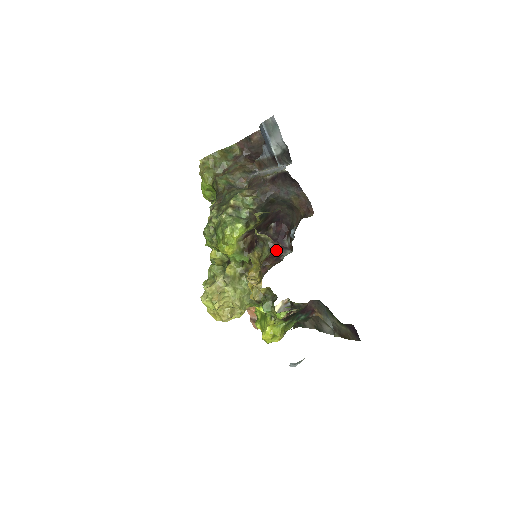
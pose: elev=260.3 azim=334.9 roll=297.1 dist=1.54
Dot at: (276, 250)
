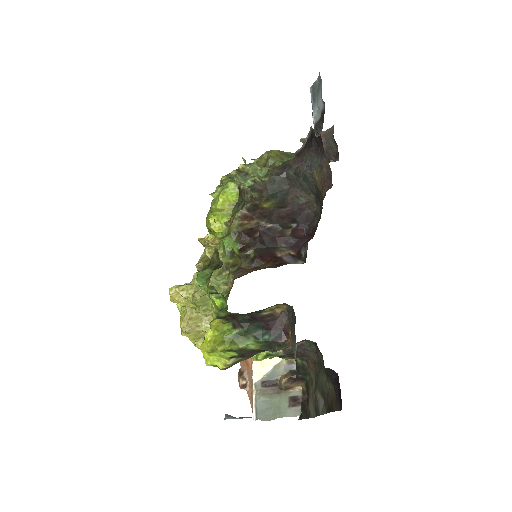
Dot at: (285, 256)
